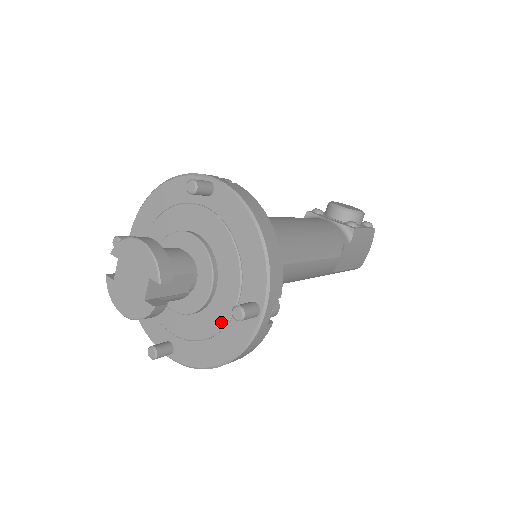
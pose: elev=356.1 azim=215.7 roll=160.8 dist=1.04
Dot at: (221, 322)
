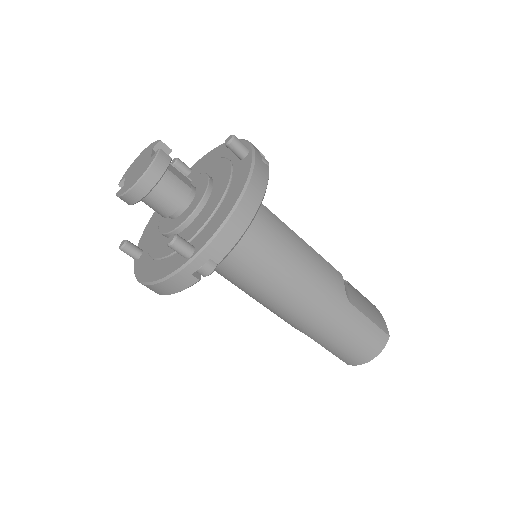
Dot at: (226, 183)
